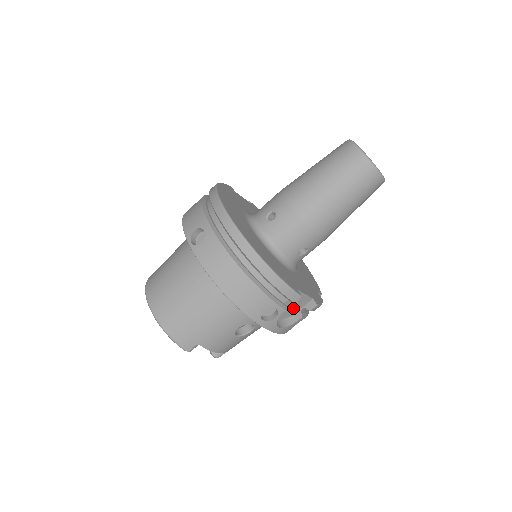
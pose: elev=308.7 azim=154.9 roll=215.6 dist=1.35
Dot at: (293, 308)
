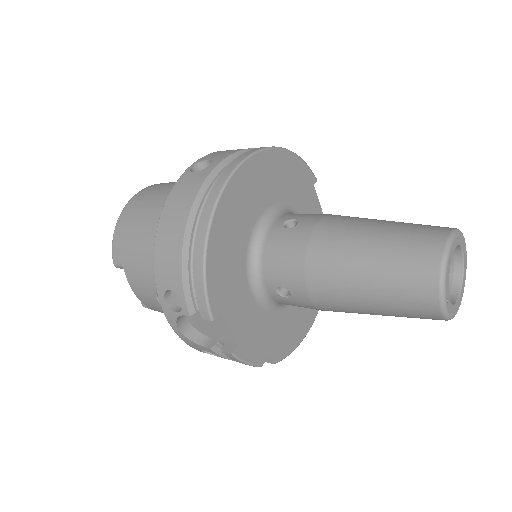
Dot at: (212, 329)
